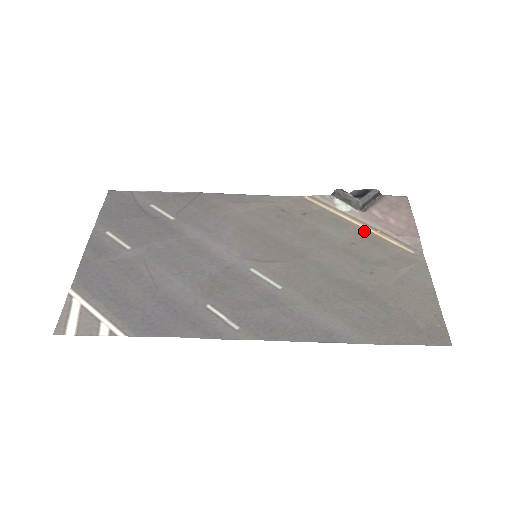
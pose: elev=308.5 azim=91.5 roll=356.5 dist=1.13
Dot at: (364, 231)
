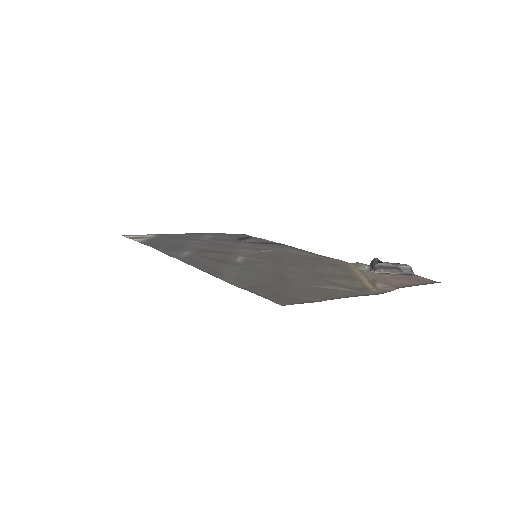
Dot at: (356, 277)
